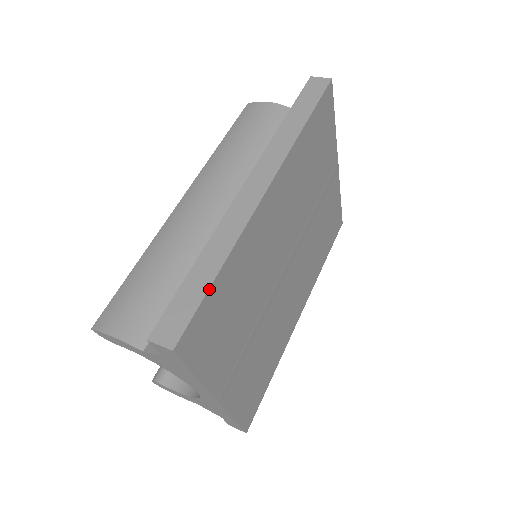
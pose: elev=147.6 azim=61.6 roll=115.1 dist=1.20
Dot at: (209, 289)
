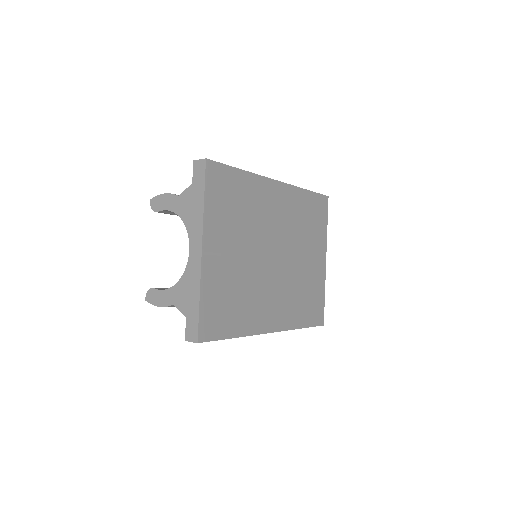
Dot at: (233, 167)
